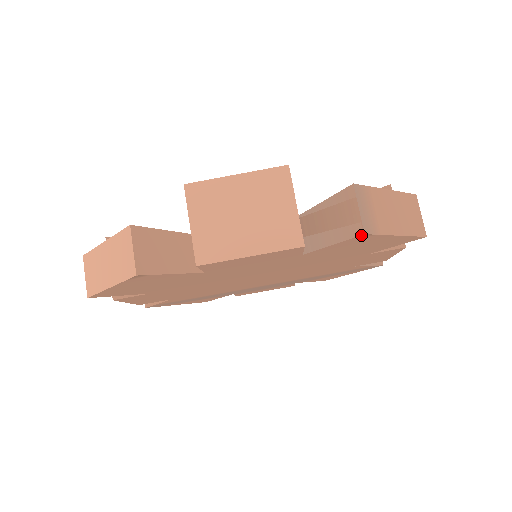
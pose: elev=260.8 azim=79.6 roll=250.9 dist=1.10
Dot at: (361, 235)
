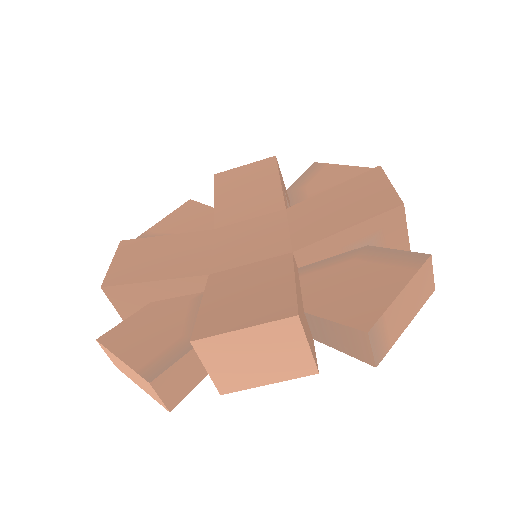
Dot at: (373, 365)
